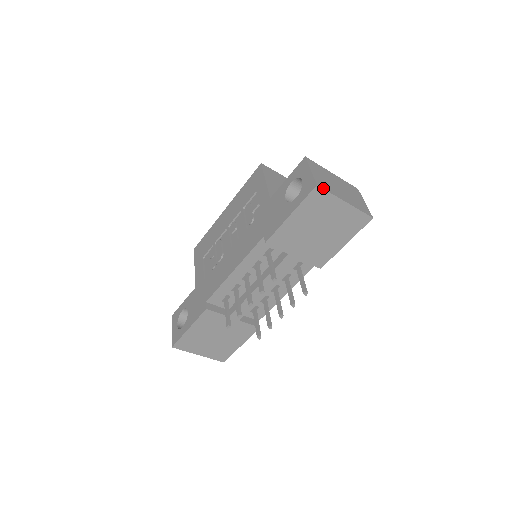
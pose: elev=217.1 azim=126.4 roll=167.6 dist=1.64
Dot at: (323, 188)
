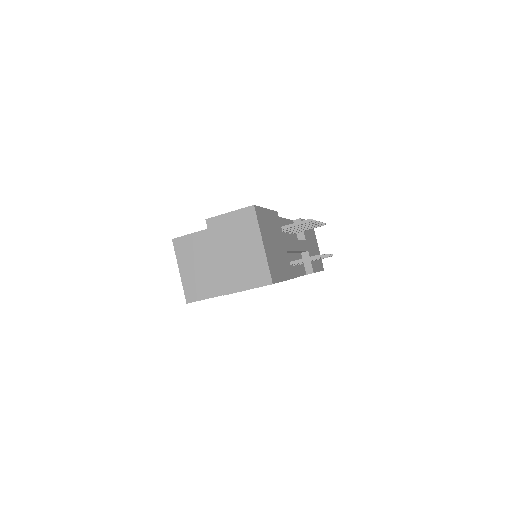
Dot at: occluded
